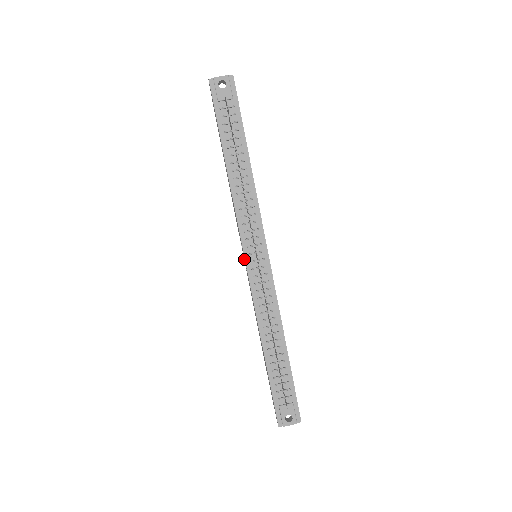
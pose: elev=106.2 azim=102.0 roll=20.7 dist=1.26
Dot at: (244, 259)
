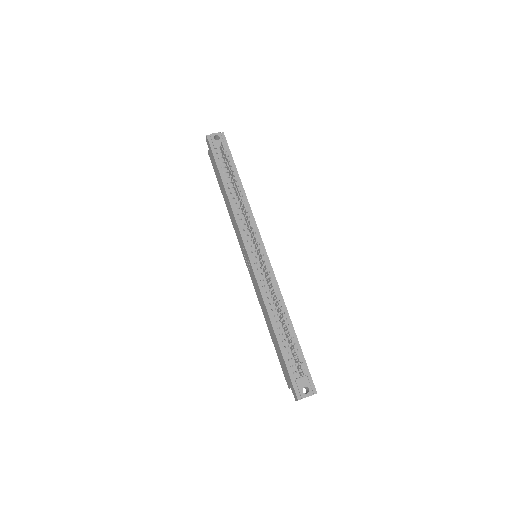
Dot at: (246, 261)
